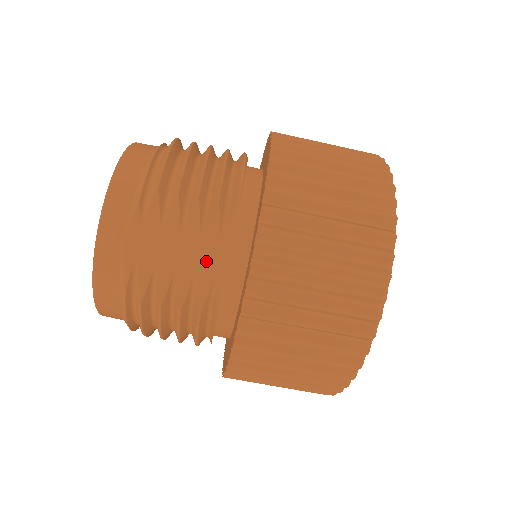
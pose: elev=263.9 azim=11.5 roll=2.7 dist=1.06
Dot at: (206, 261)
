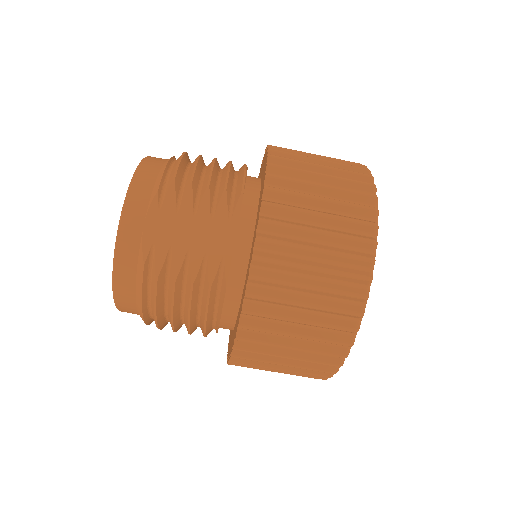
Dot at: (216, 240)
